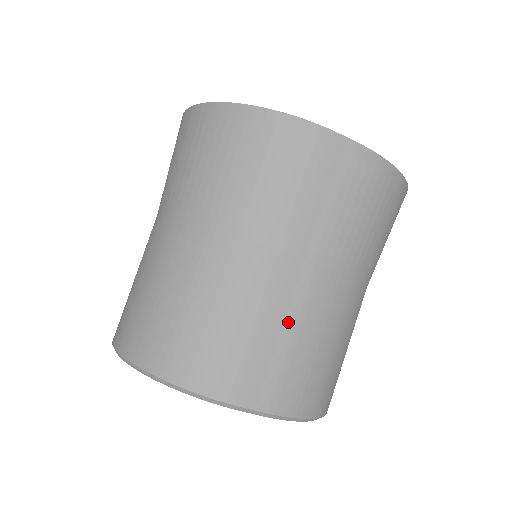
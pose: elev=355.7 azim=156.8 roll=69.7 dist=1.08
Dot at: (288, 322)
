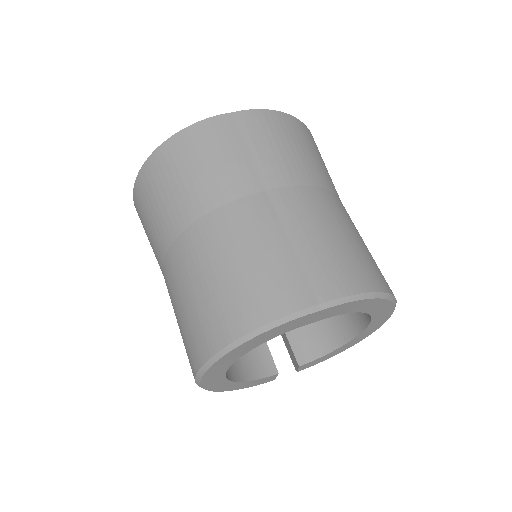
Dot at: (290, 233)
